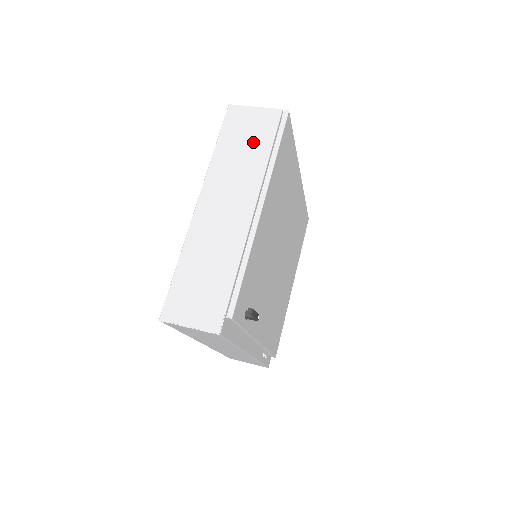
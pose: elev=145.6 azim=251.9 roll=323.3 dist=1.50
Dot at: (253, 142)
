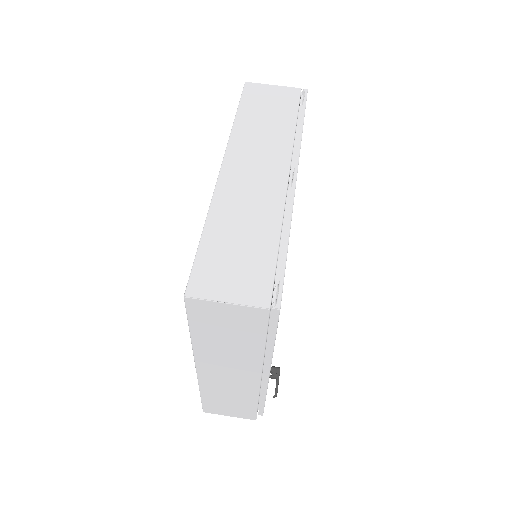
Dot at: (239, 335)
